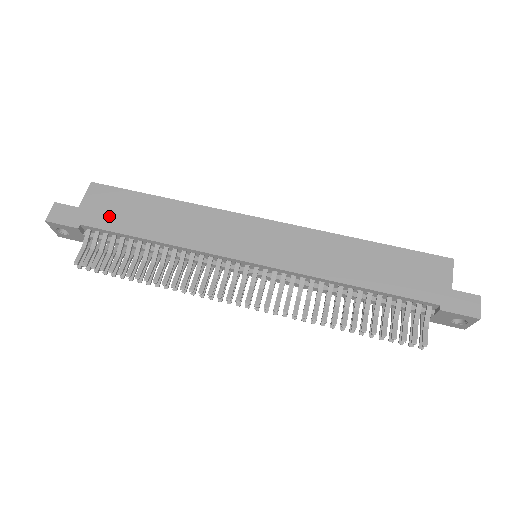
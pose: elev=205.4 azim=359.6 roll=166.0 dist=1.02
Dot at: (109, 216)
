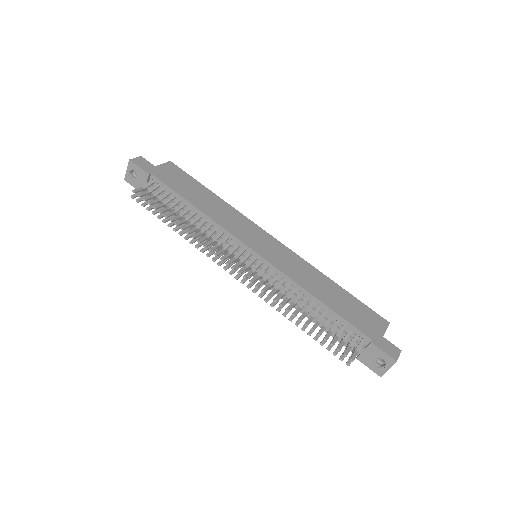
Dot at: (173, 181)
